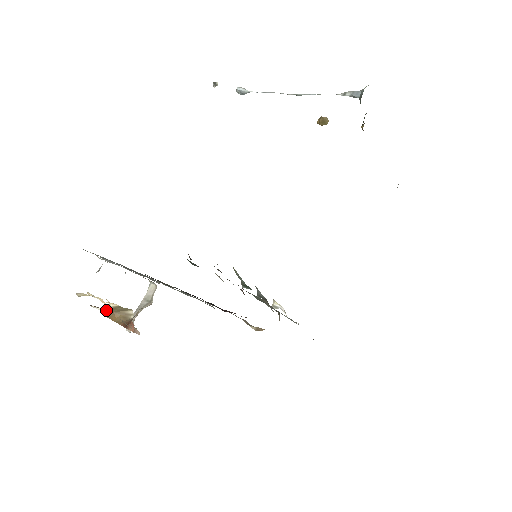
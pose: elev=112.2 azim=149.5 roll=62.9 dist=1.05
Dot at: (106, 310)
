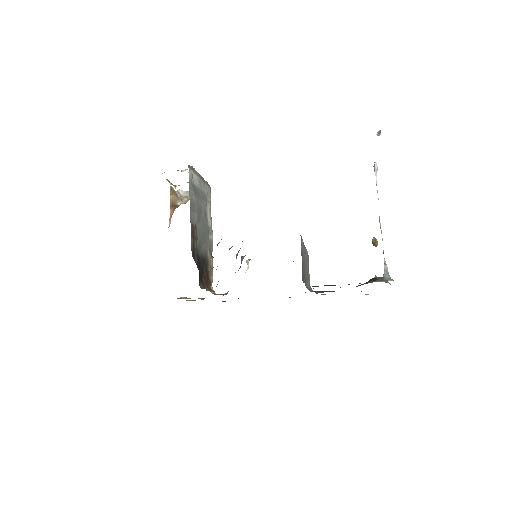
Dot at: (172, 187)
